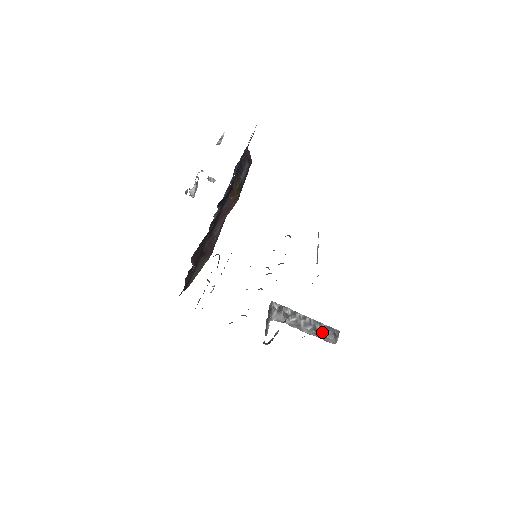
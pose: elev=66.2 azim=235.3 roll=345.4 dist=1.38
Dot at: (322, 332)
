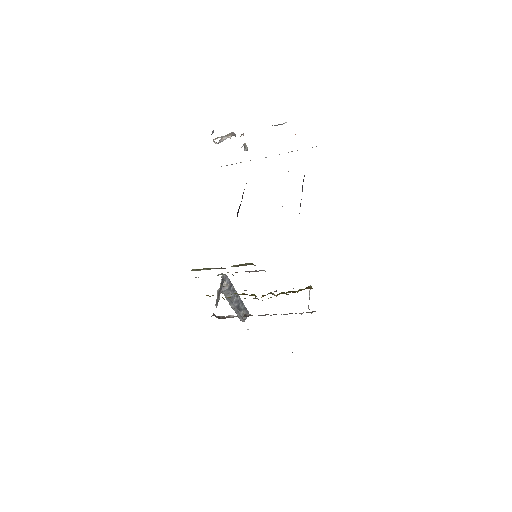
Dot at: (241, 310)
